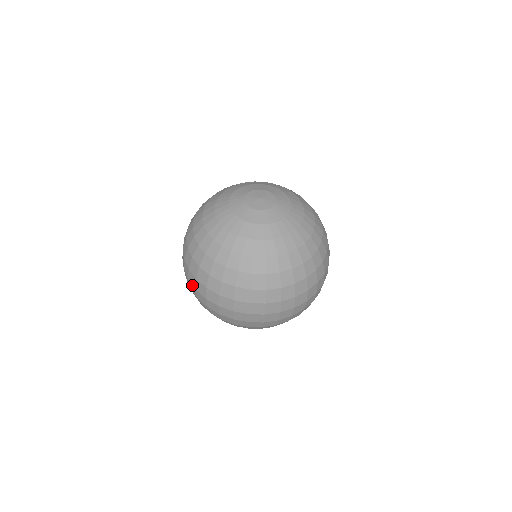
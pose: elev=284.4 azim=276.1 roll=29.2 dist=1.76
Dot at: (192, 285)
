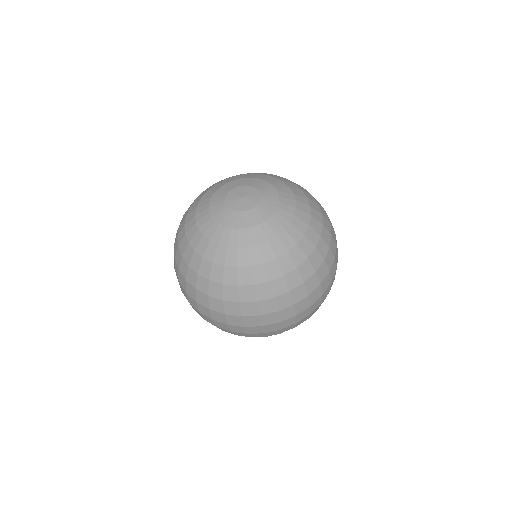
Dot at: occluded
